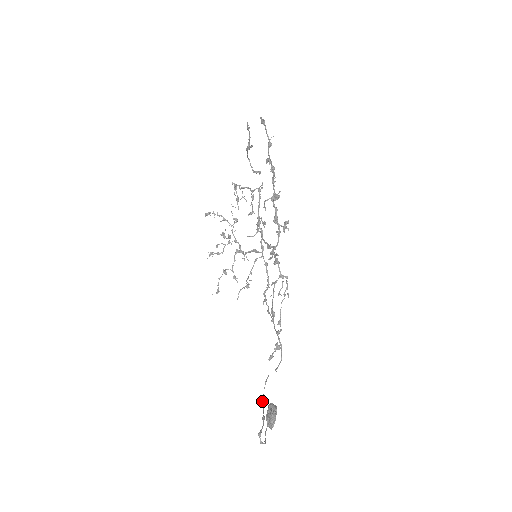
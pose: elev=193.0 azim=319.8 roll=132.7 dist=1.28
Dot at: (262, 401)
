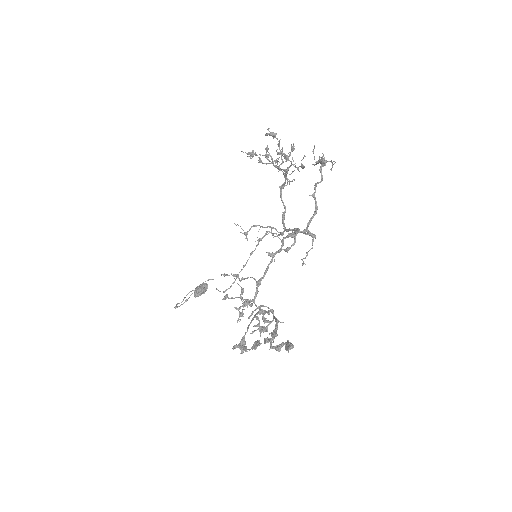
Dot at: (197, 287)
